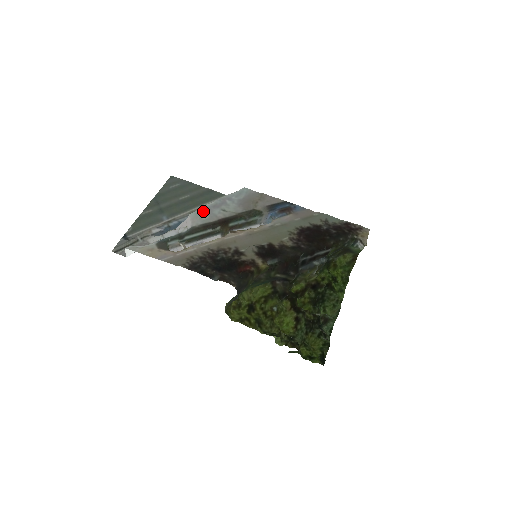
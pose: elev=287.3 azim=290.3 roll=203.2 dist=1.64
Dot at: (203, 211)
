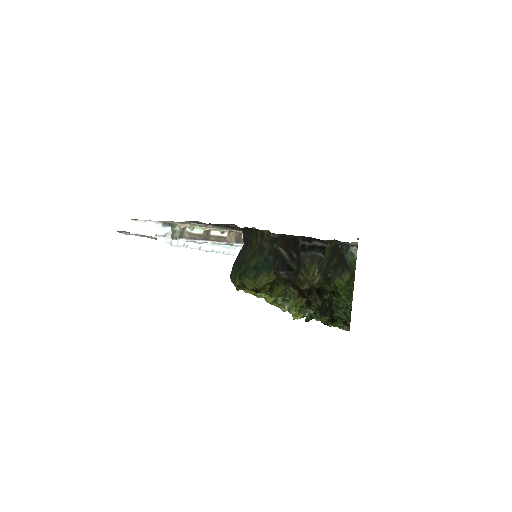
Dot at: occluded
